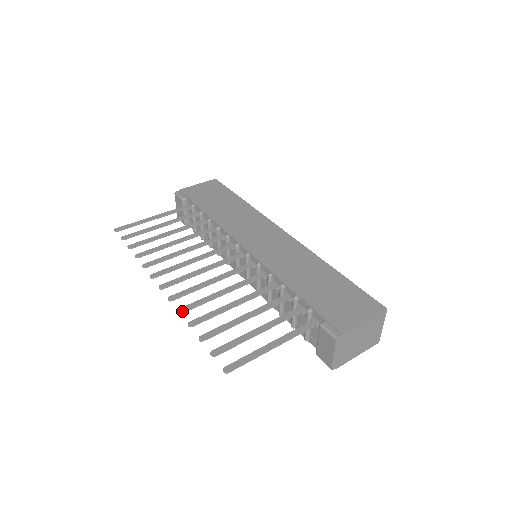
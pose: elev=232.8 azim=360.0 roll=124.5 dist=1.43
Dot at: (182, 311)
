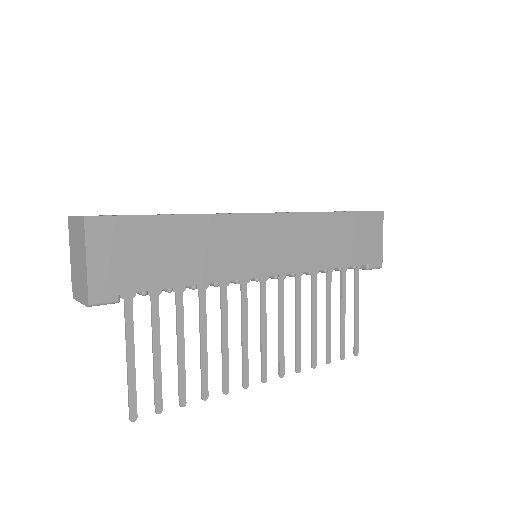
Dot at: (300, 369)
